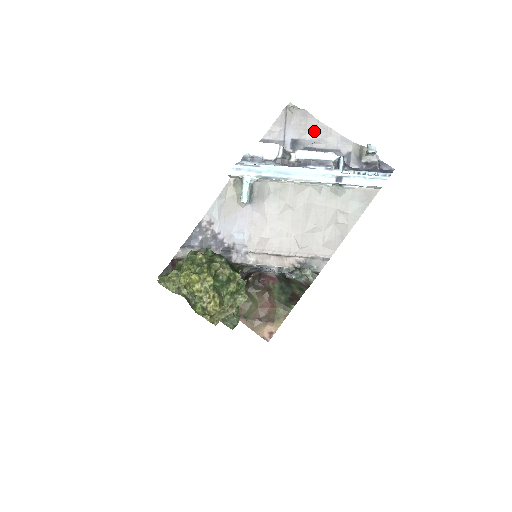
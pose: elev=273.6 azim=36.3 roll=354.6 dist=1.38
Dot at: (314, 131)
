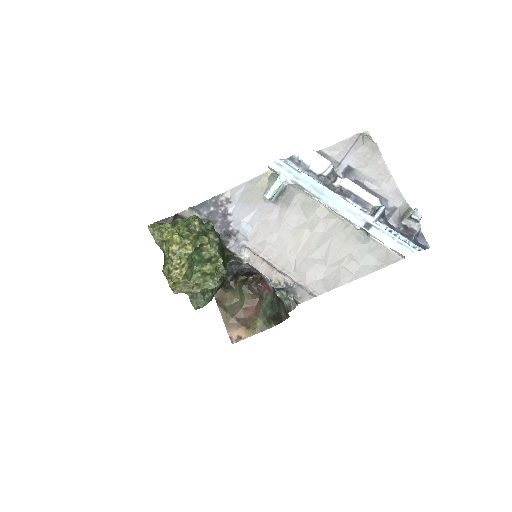
Dot at: (374, 169)
